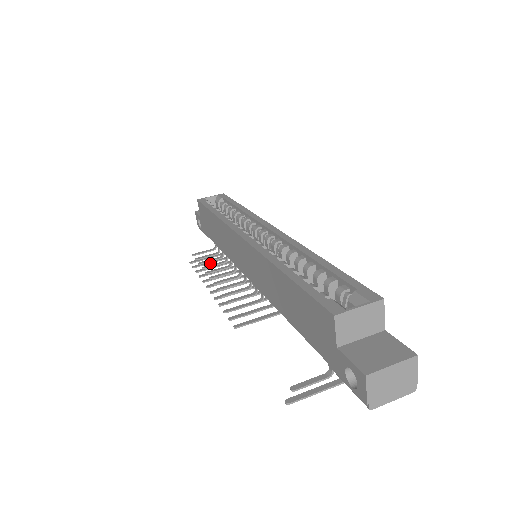
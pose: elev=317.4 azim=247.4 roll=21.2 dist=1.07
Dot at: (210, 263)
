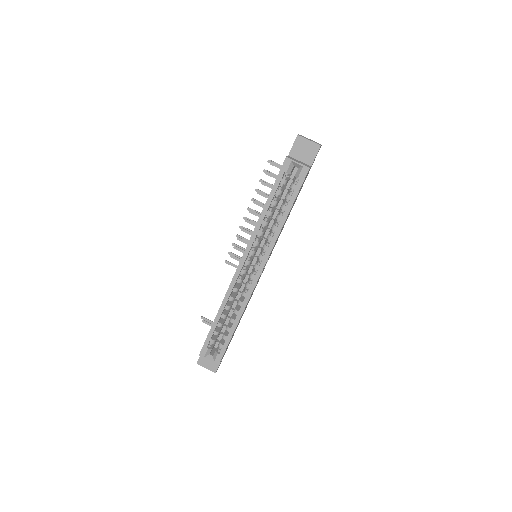
Dot at: occluded
